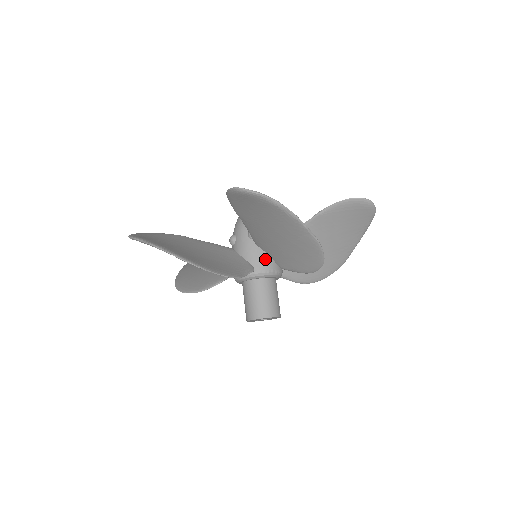
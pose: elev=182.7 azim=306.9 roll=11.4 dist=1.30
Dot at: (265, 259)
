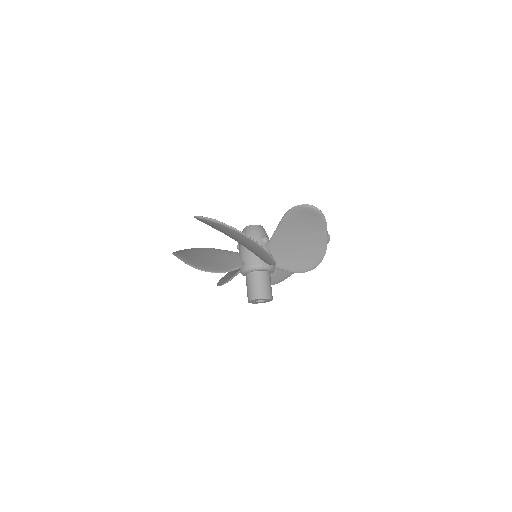
Dot at: (252, 258)
